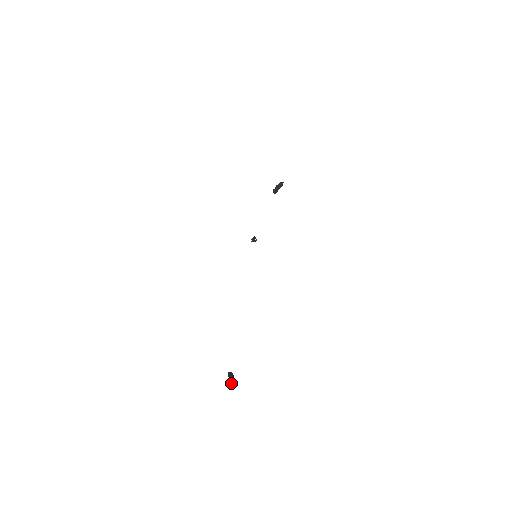
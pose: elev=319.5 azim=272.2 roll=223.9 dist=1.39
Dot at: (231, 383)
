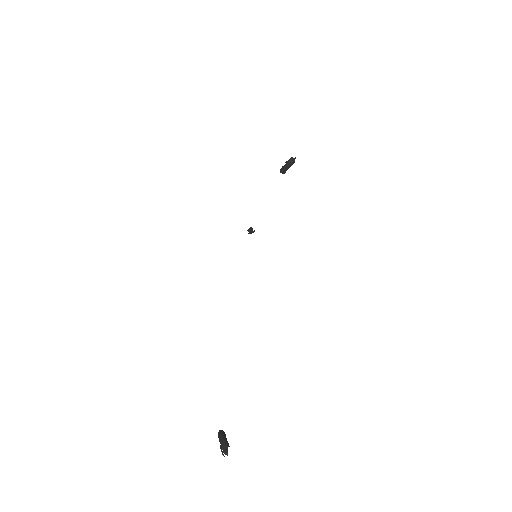
Dot at: occluded
